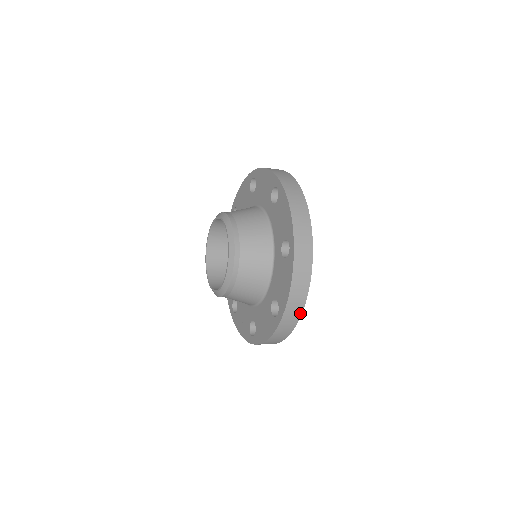
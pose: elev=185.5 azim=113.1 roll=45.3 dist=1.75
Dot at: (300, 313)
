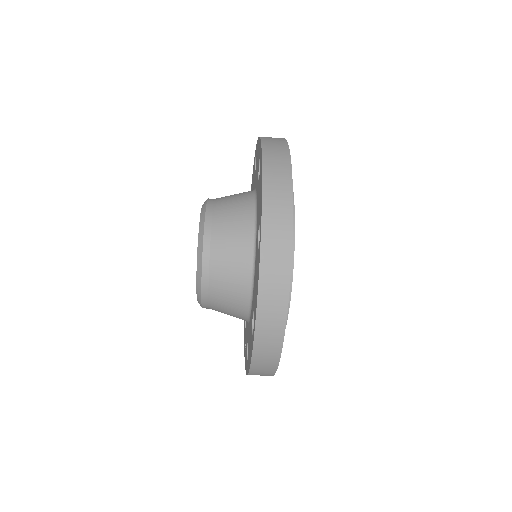
Dot at: (282, 331)
